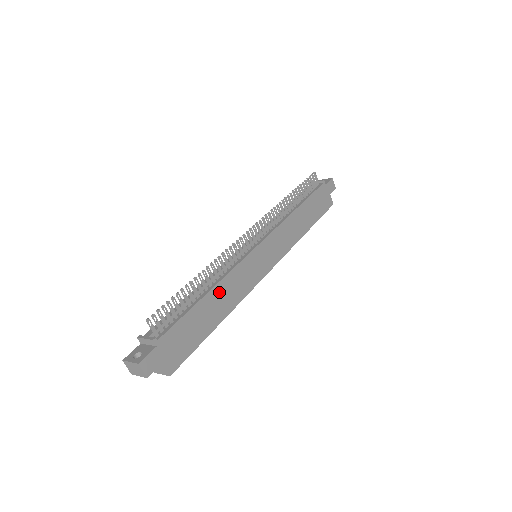
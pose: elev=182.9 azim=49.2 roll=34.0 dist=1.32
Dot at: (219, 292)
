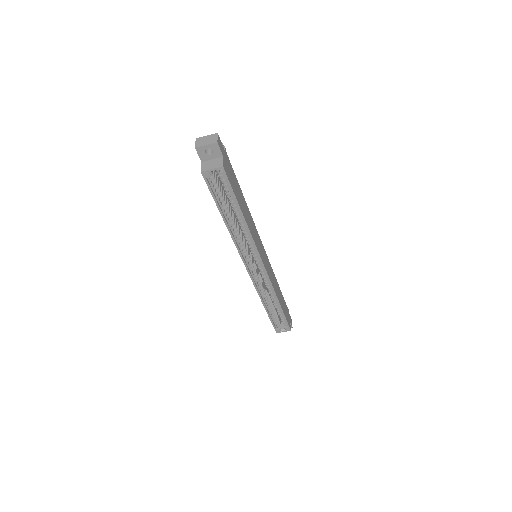
Dot at: (247, 210)
